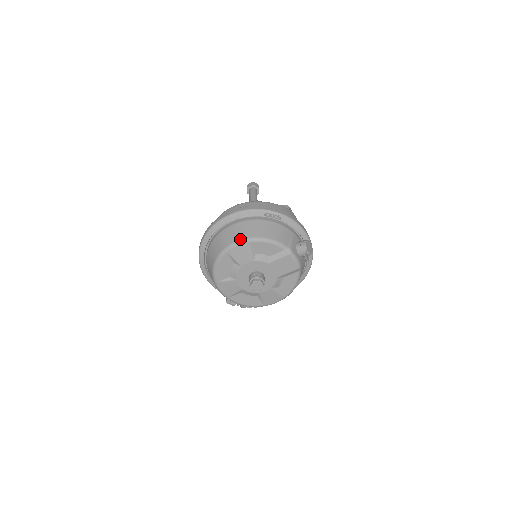
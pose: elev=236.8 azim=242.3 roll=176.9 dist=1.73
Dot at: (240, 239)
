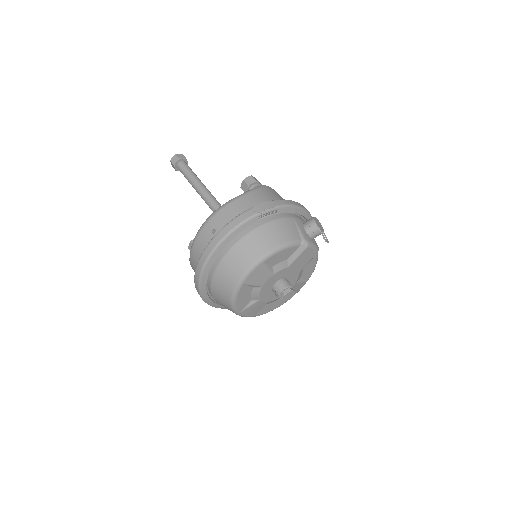
Dot at: (252, 264)
